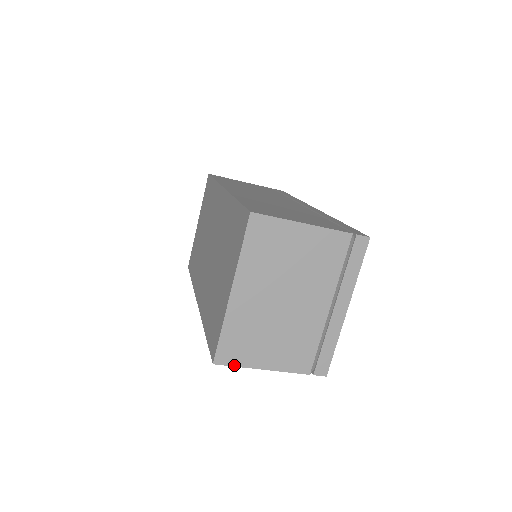
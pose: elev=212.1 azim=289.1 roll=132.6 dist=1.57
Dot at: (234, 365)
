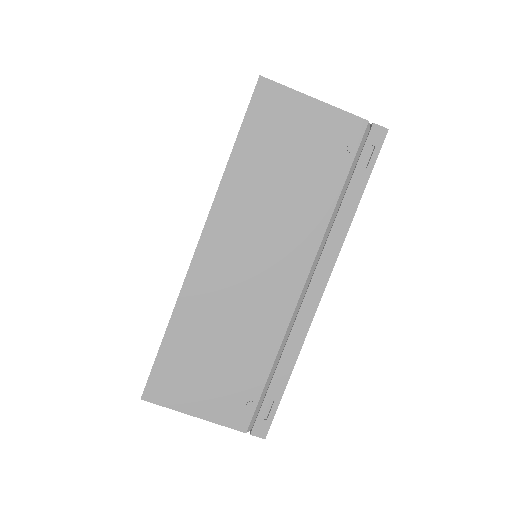
Dot at: (282, 85)
